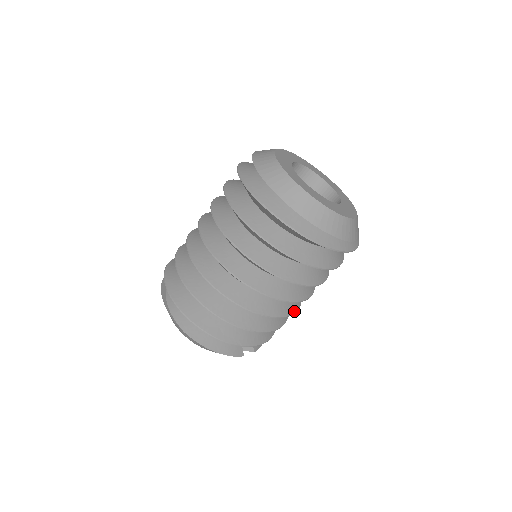
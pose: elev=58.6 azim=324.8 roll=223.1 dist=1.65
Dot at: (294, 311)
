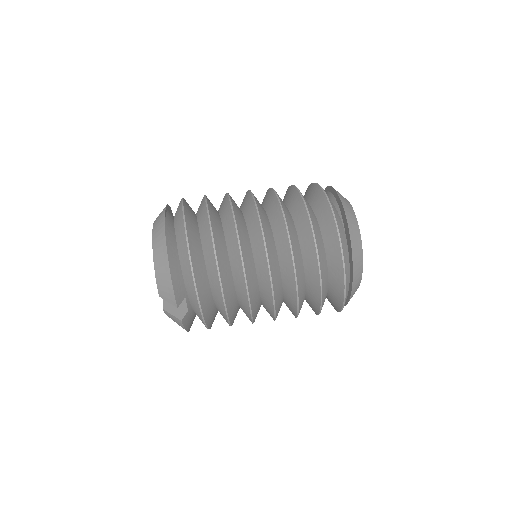
Dot at: (253, 312)
